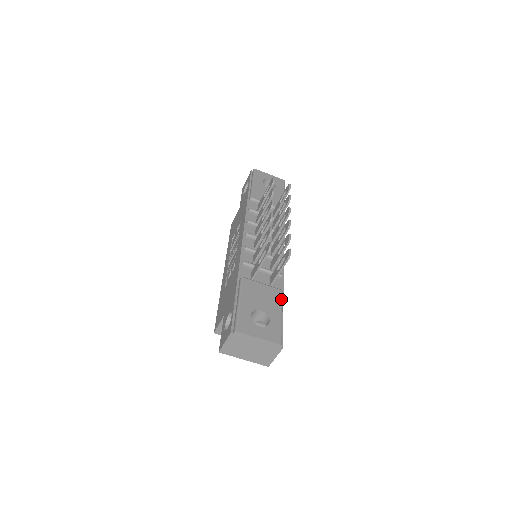
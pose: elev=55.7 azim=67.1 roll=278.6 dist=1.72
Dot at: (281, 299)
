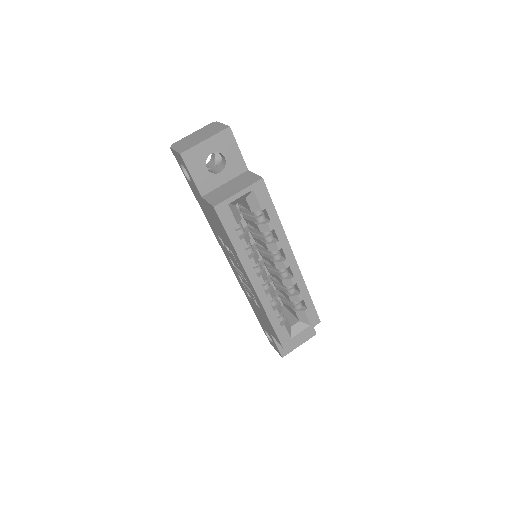
Dot at: occluded
